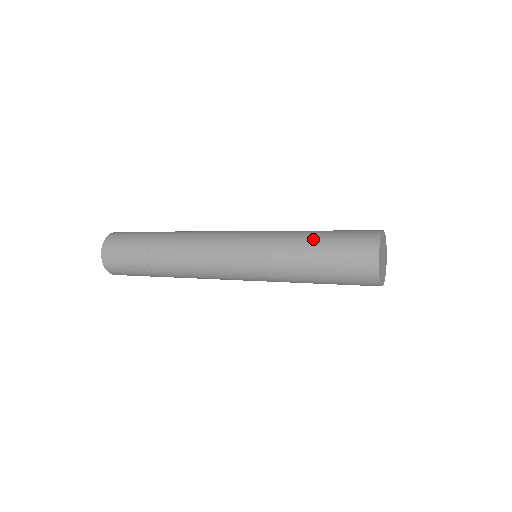
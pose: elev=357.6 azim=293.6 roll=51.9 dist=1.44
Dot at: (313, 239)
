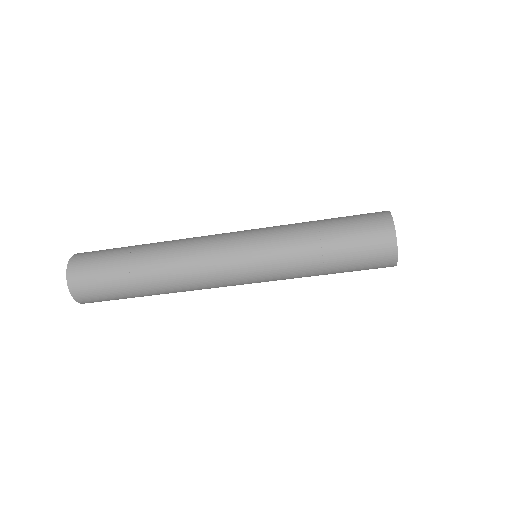
Dot at: occluded
